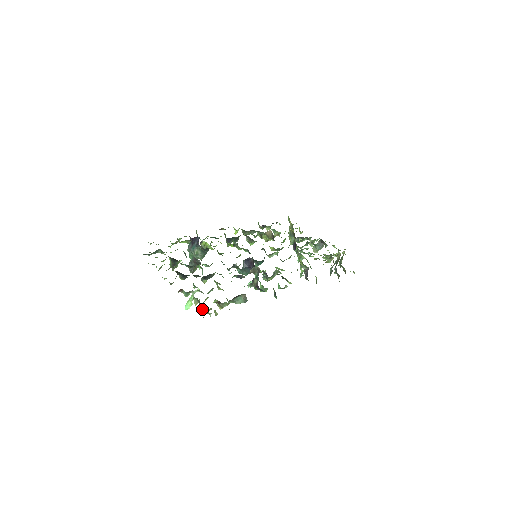
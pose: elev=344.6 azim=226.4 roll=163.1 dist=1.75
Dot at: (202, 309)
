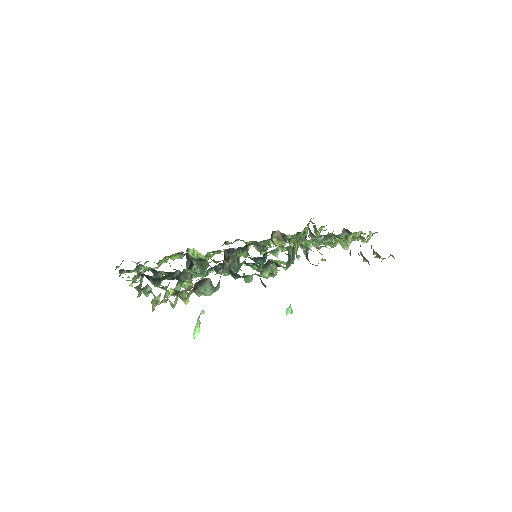
Dot at: occluded
